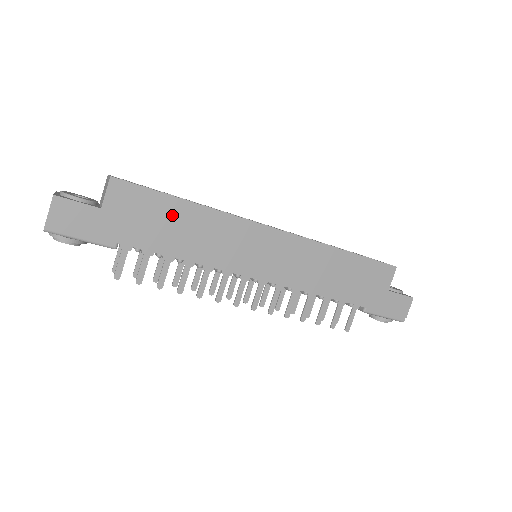
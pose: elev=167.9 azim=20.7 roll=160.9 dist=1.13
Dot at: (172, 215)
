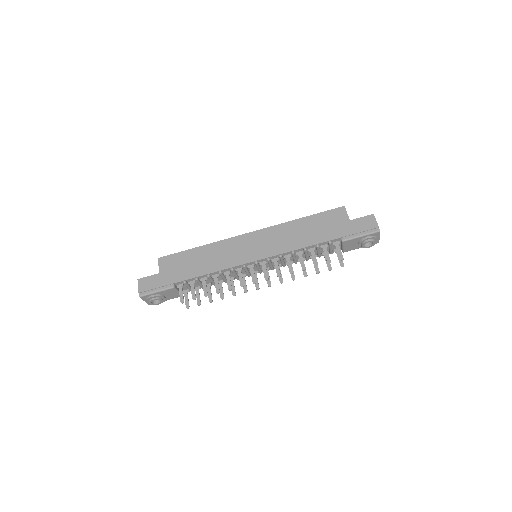
Dot at: (193, 257)
